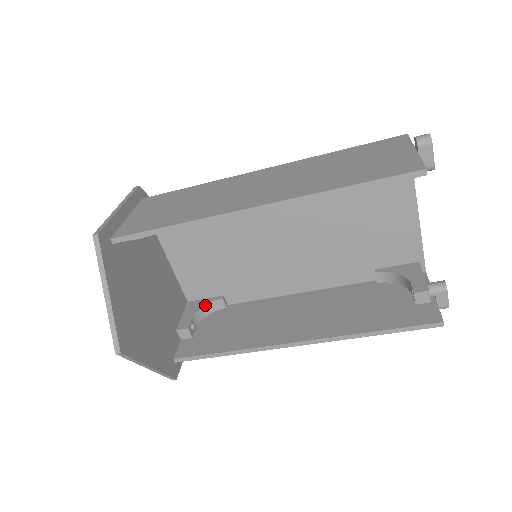
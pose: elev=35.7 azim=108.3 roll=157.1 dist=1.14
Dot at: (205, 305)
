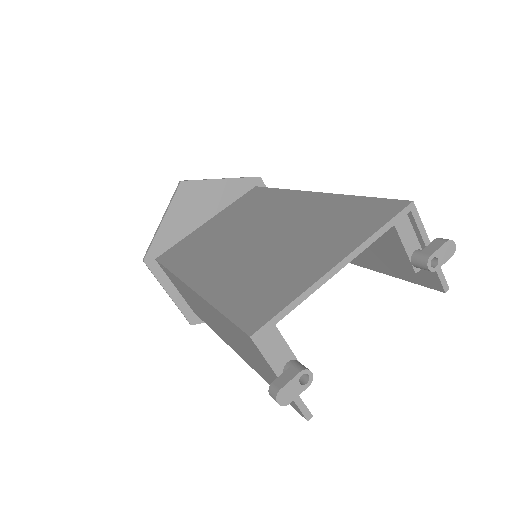
Dot at: occluded
